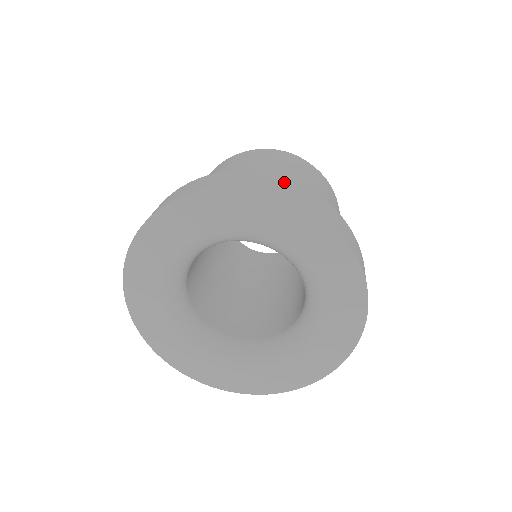
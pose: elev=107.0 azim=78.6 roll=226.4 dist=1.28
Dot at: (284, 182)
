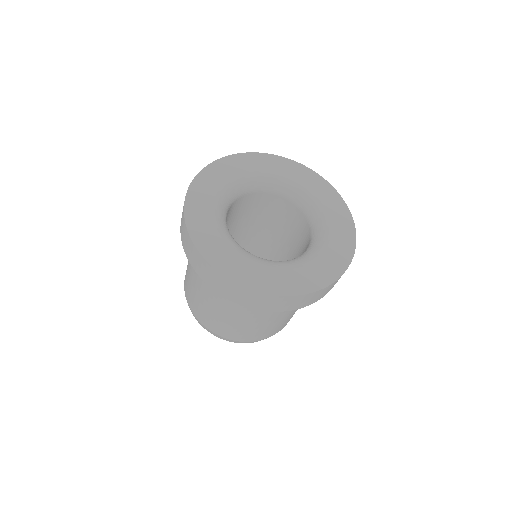
Dot at: occluded
